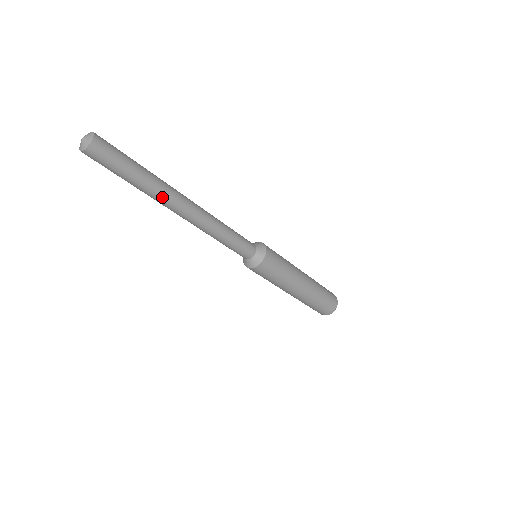
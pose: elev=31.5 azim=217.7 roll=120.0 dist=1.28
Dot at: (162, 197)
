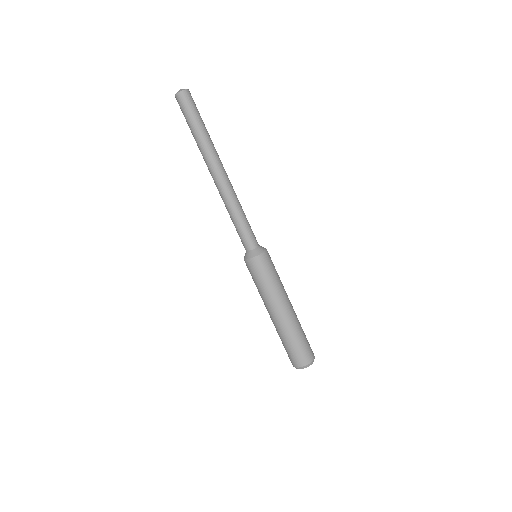
Dot at: (205, 155)
